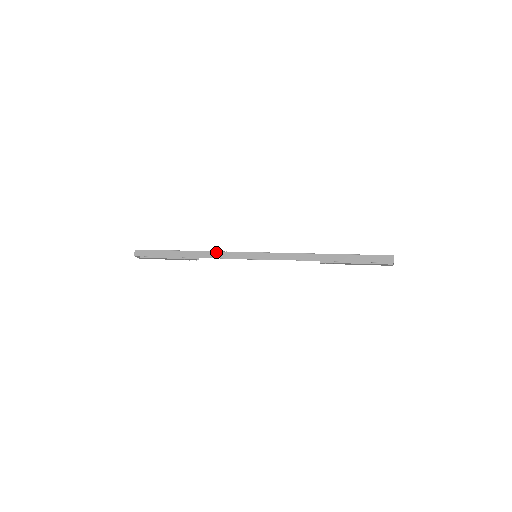
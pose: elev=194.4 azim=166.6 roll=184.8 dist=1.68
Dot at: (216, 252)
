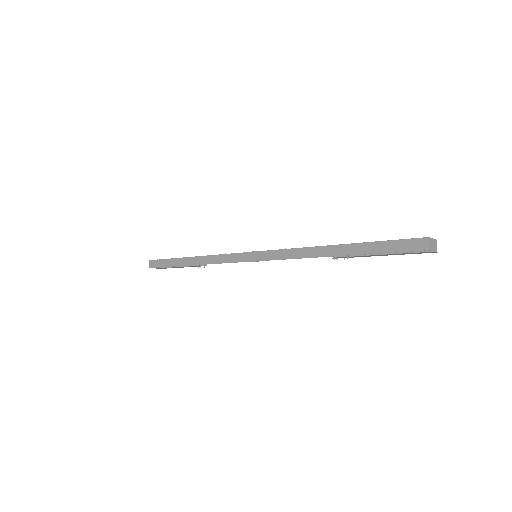
Dot at: (214, 256)
